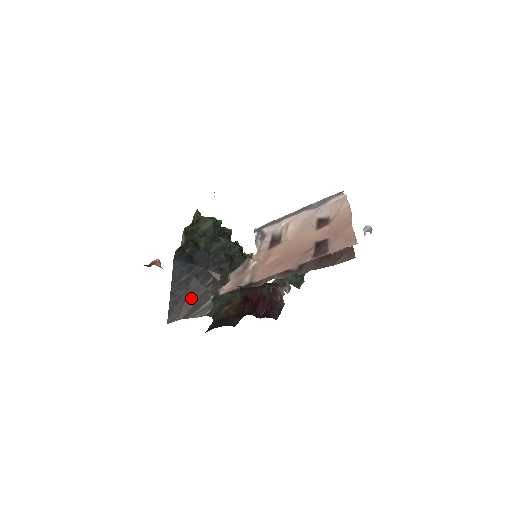
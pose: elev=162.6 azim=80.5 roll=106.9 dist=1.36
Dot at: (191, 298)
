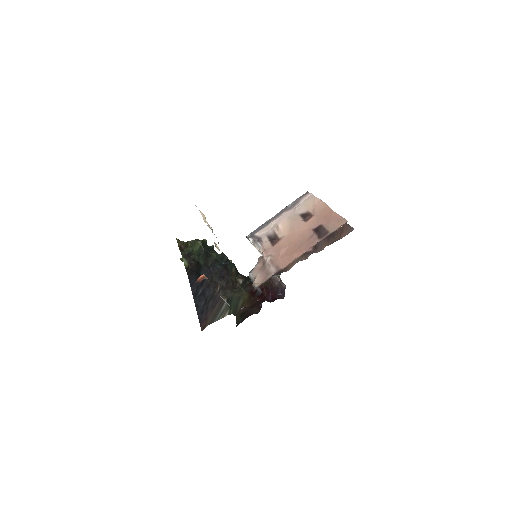
Dot at: (211, 305)
